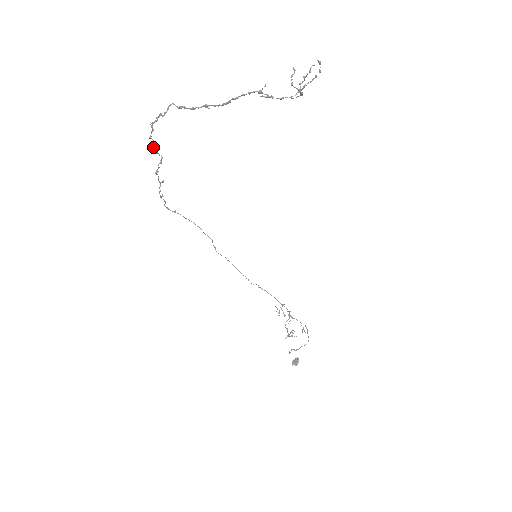
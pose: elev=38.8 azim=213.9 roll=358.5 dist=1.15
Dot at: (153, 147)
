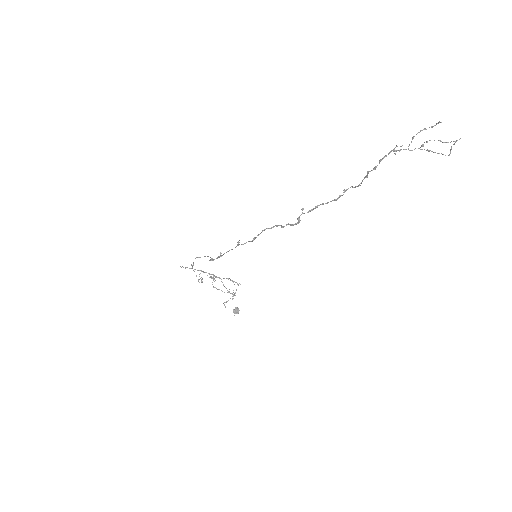
Dot at: (293, 225)
